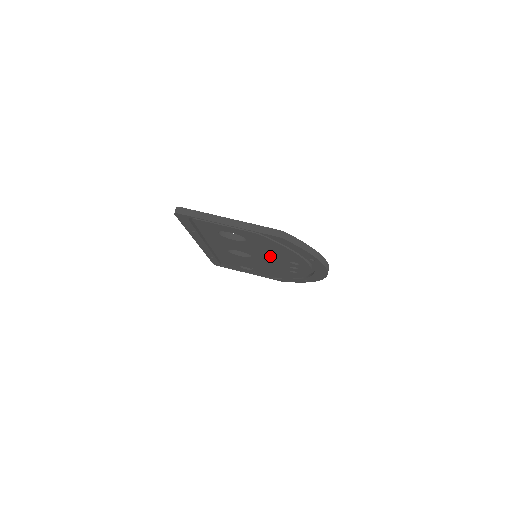
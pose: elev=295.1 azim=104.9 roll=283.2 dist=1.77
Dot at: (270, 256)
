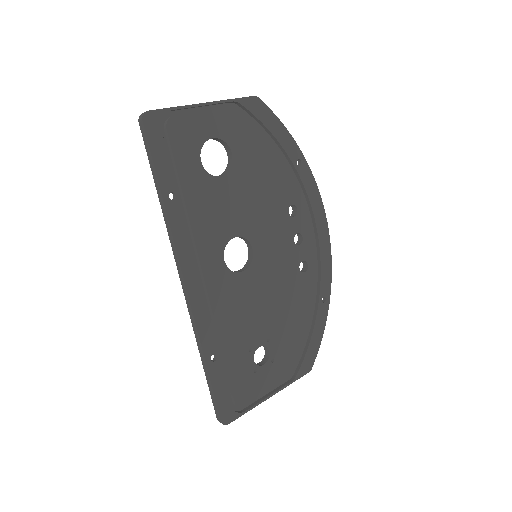
Dot at: (267, 212)
